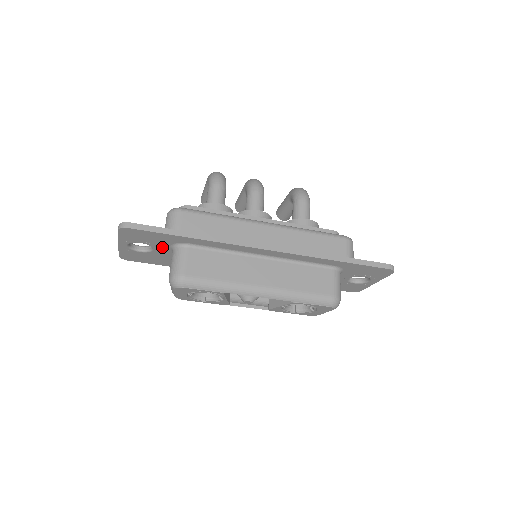
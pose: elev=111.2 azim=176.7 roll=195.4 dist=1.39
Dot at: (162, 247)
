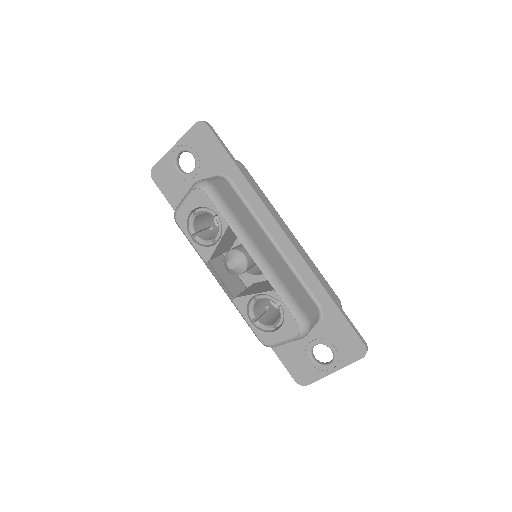
Dot at: (203, 173)
